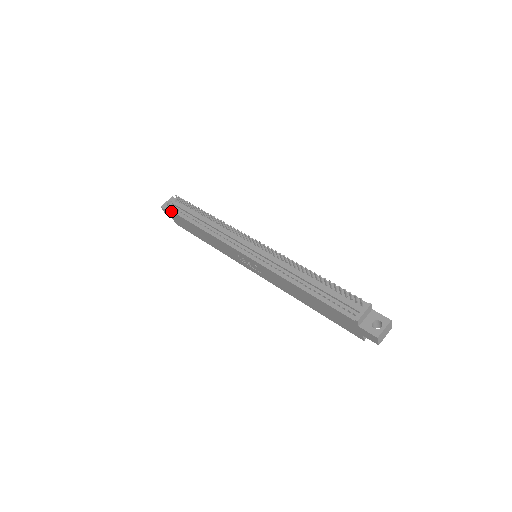
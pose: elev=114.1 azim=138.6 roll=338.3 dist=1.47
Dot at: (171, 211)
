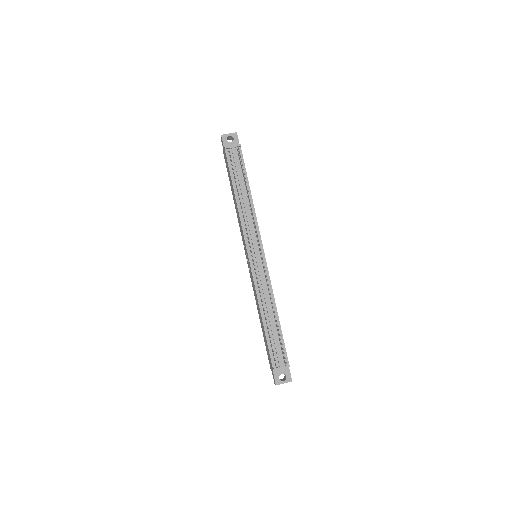
Dot at: (226, 154)
